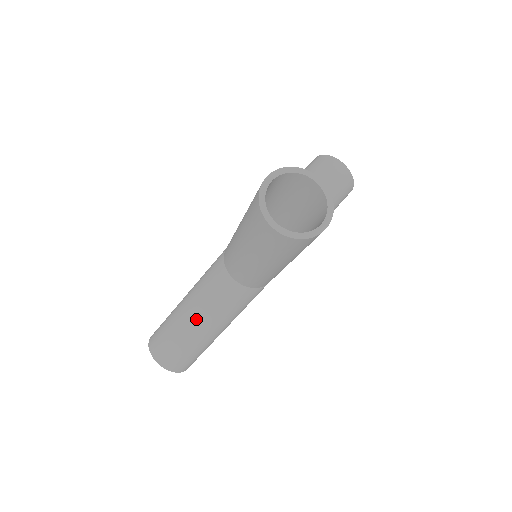
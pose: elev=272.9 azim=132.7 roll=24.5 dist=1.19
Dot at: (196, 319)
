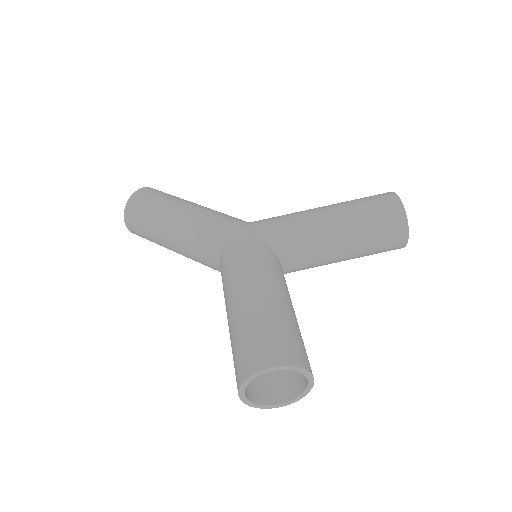
Dot at: (173, 245)
